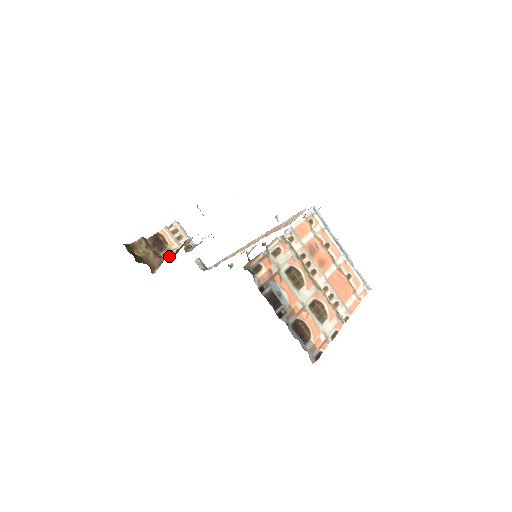
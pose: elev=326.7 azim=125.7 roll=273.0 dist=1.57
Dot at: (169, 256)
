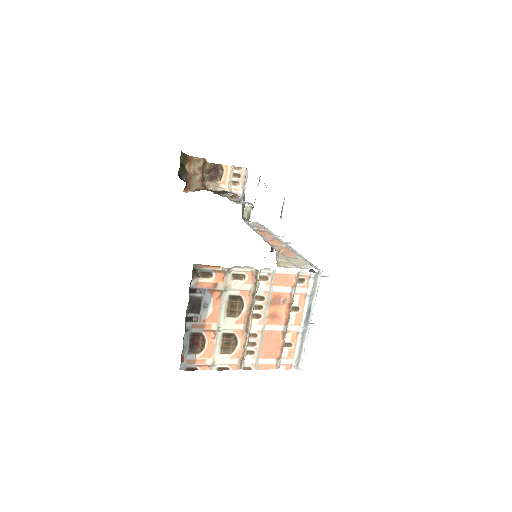
Dot at: (212, 189)
